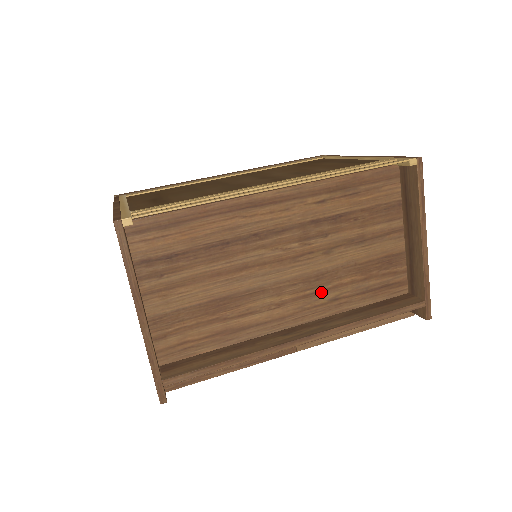
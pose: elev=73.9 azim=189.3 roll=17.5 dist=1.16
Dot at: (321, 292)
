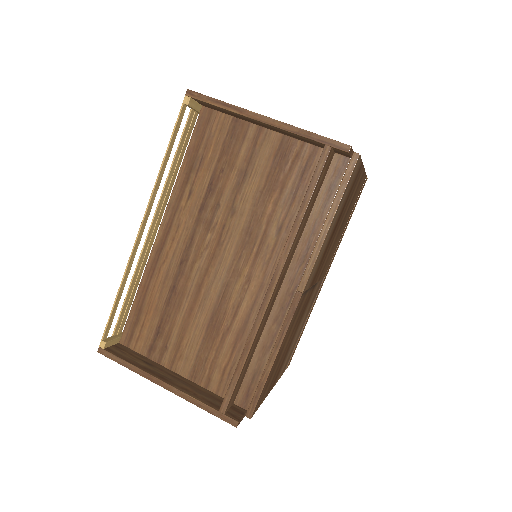
Dot at: (264, 238)
